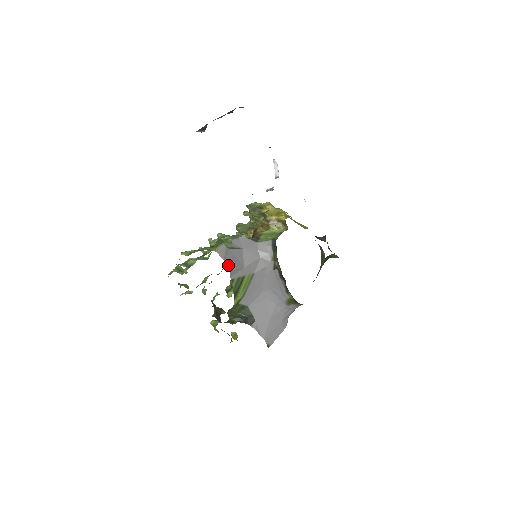
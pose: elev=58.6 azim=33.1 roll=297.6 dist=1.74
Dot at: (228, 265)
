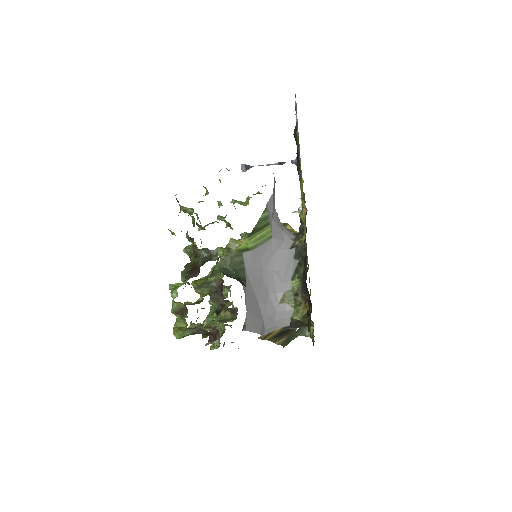
Dot at: (273, 190)
